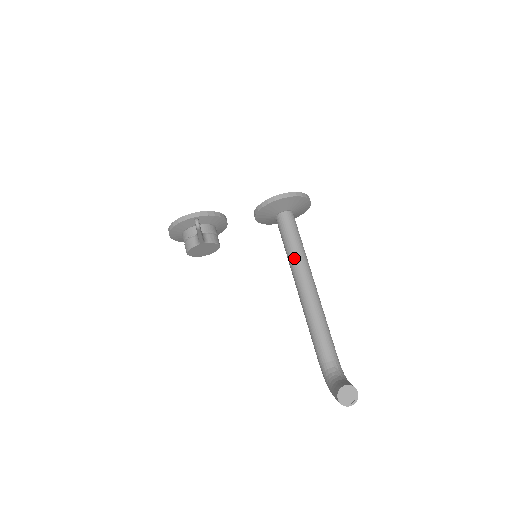
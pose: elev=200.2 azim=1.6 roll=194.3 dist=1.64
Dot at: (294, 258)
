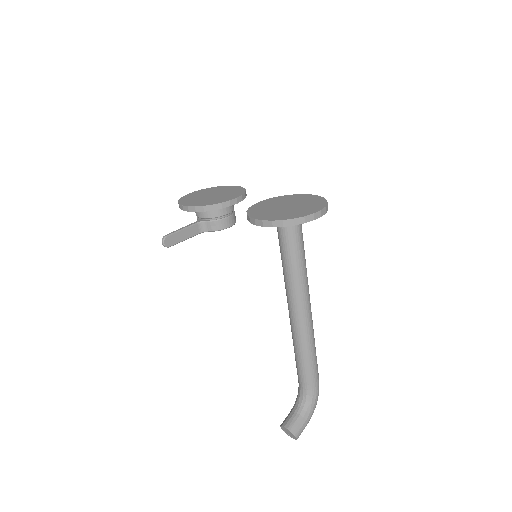
Dot at: (284, 281)
